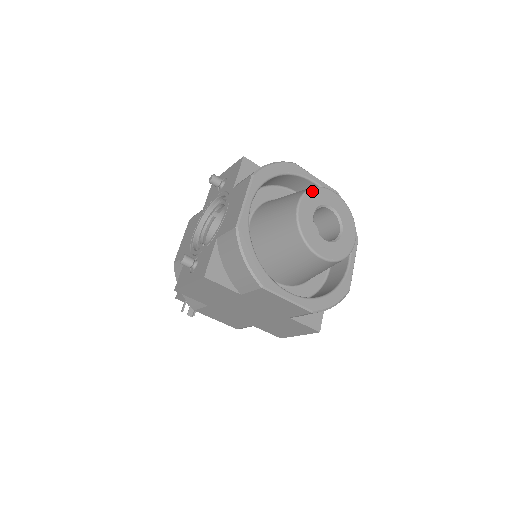
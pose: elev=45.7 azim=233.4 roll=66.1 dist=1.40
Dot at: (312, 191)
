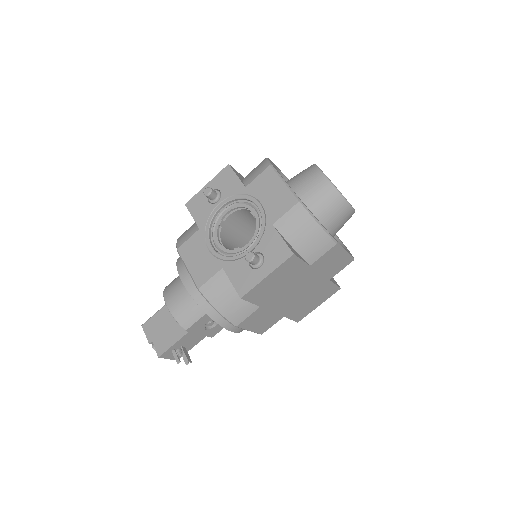
Dot at: occluded
